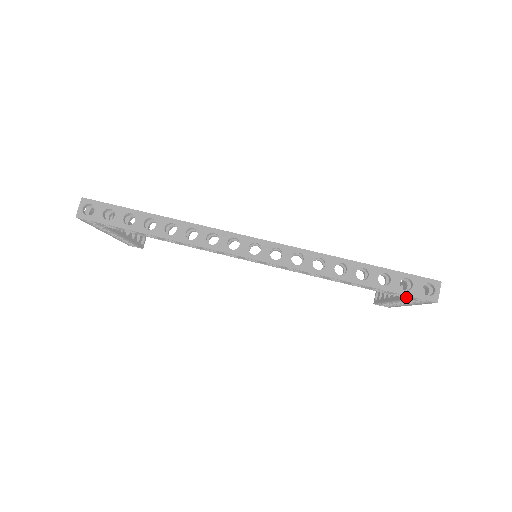
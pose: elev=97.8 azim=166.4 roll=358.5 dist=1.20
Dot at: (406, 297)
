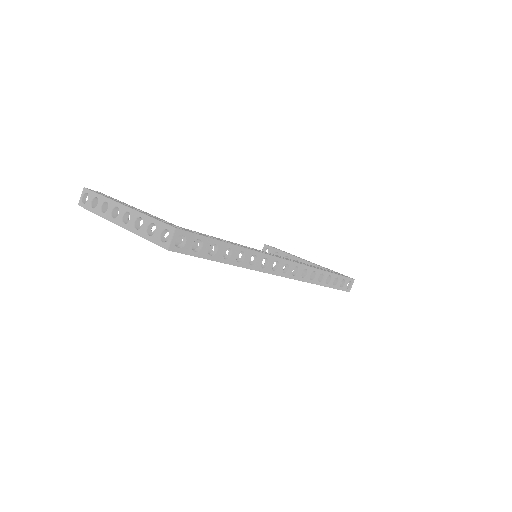
Dot at: occluded
